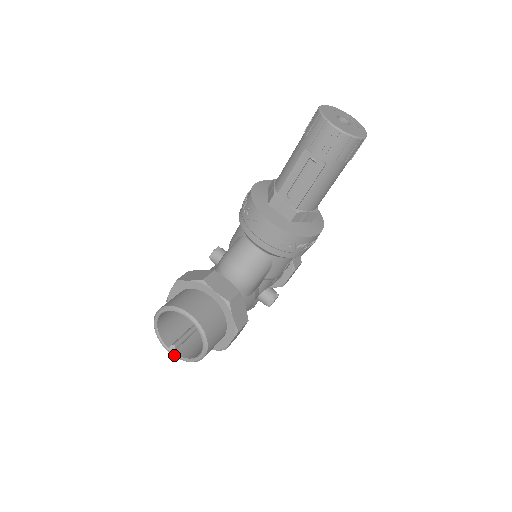
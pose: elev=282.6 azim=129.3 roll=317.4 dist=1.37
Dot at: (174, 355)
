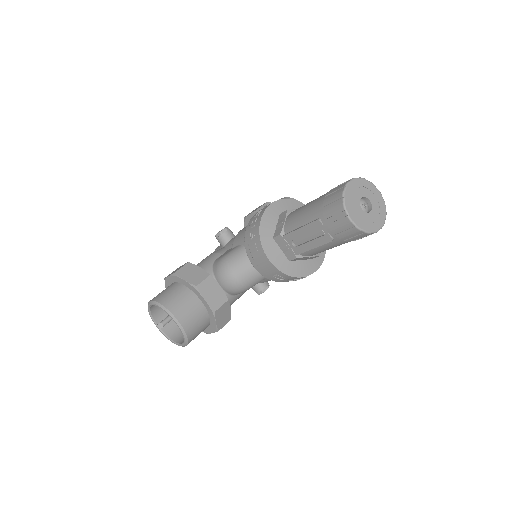
Dot at: (161, 331)
